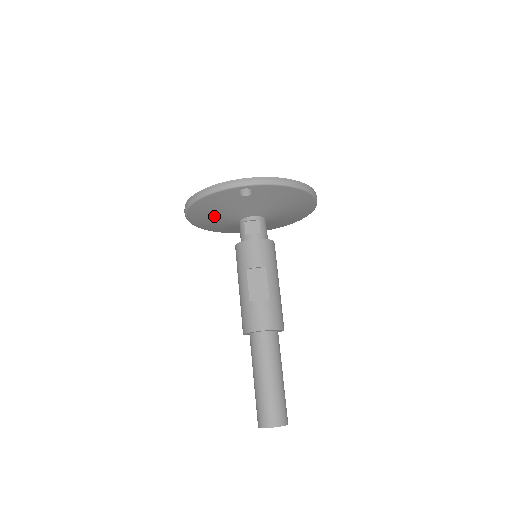
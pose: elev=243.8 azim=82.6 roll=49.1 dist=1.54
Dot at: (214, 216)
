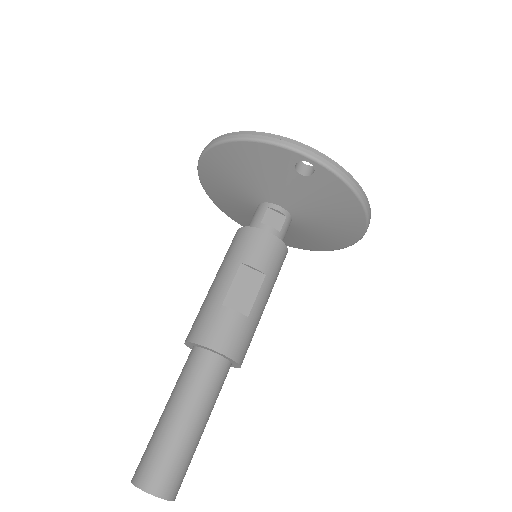
Dot at: (237, 177)
